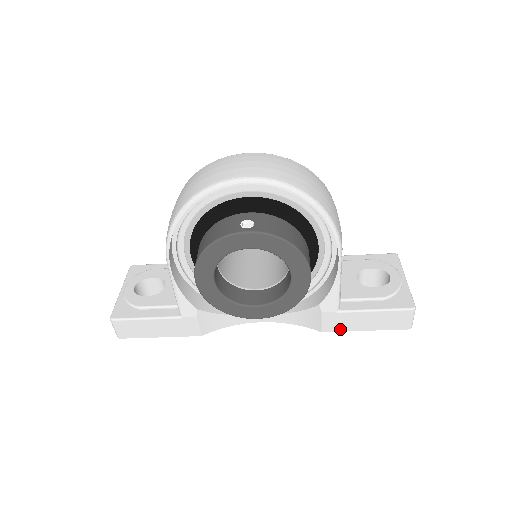
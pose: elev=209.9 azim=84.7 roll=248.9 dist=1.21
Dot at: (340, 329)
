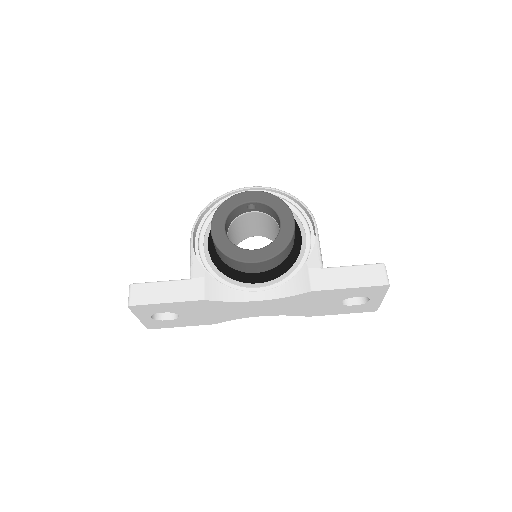
Dot at: (327, 287)
